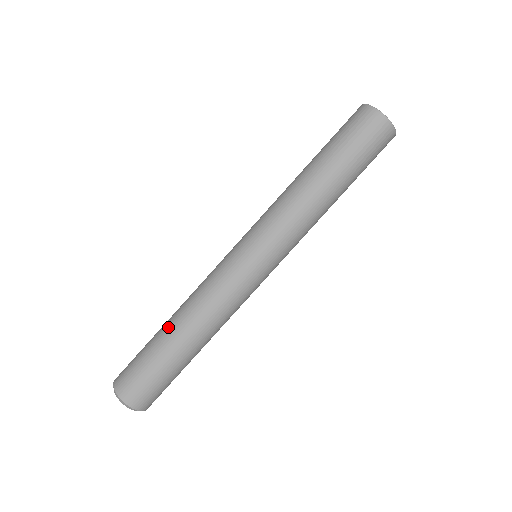
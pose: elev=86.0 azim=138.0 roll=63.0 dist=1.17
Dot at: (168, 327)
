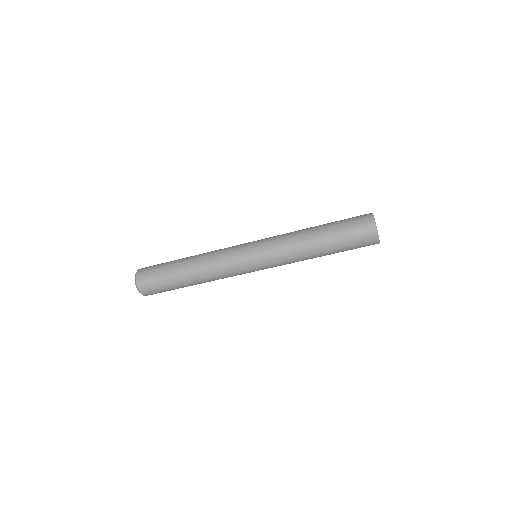
Dot at: (187, 281)
